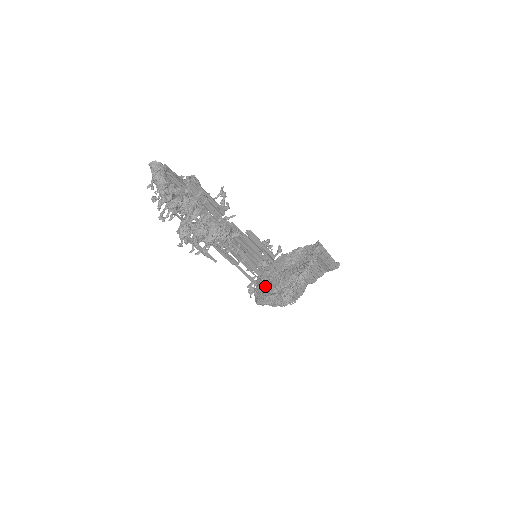
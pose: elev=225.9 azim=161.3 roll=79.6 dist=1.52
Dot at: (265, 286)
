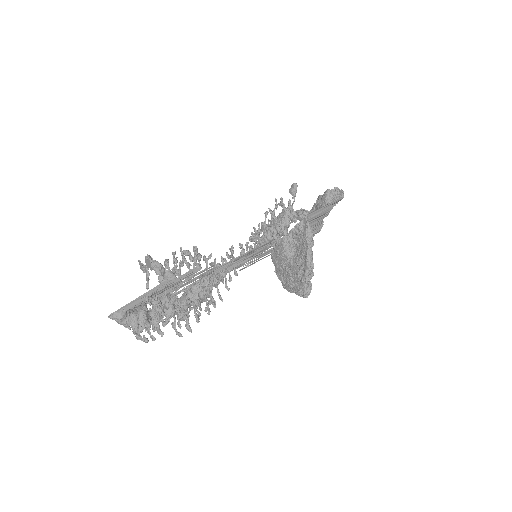
Dot at: (281, 275)
